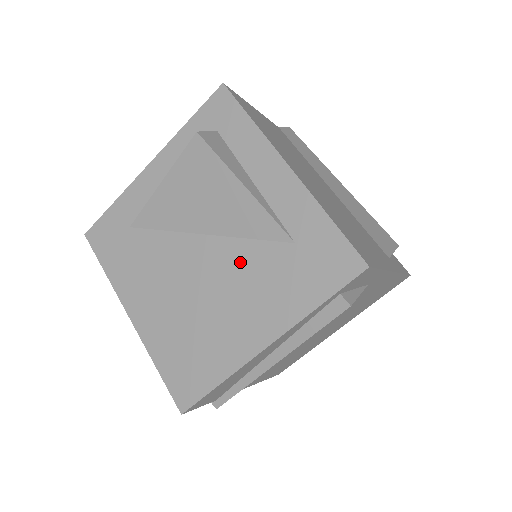
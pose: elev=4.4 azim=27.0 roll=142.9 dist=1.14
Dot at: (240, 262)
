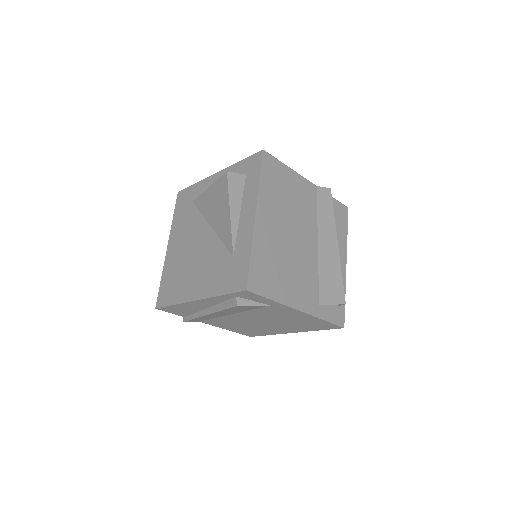
Dot at: (213, 251)
